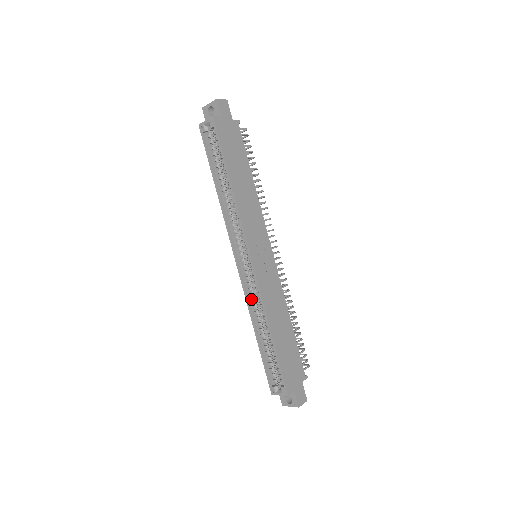
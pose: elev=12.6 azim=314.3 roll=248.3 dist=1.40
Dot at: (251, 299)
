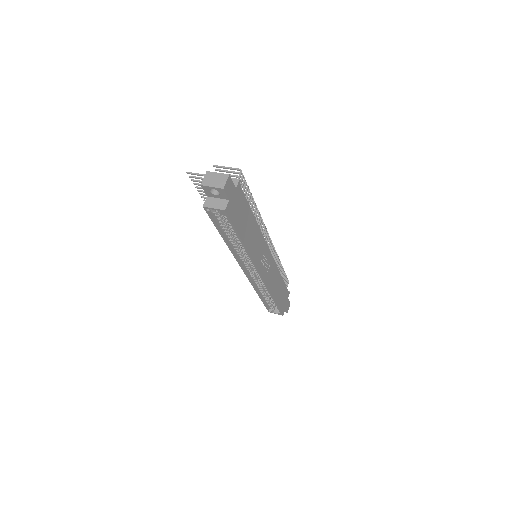
Dot at: (256, 283)
